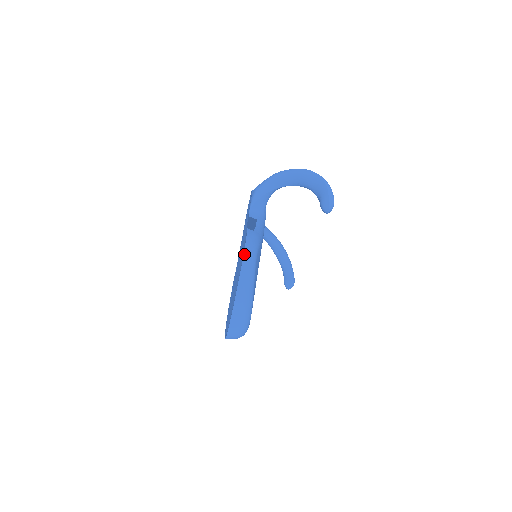
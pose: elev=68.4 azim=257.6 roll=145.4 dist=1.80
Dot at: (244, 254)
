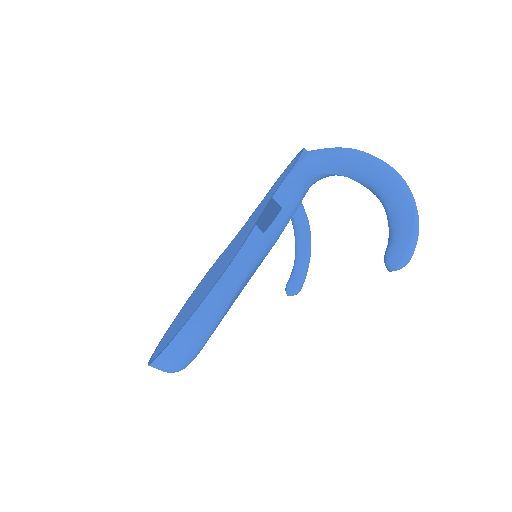
Dot at: (224, 274)
